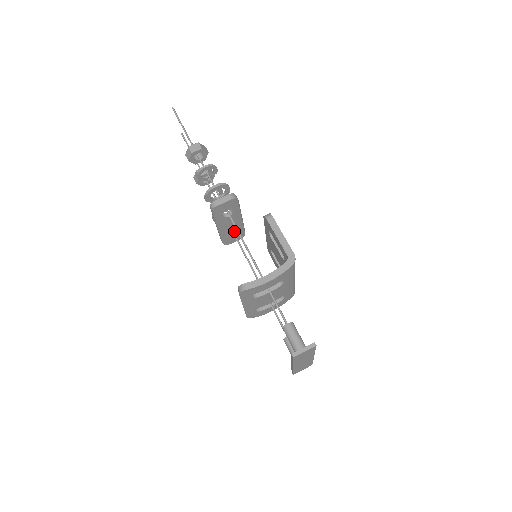
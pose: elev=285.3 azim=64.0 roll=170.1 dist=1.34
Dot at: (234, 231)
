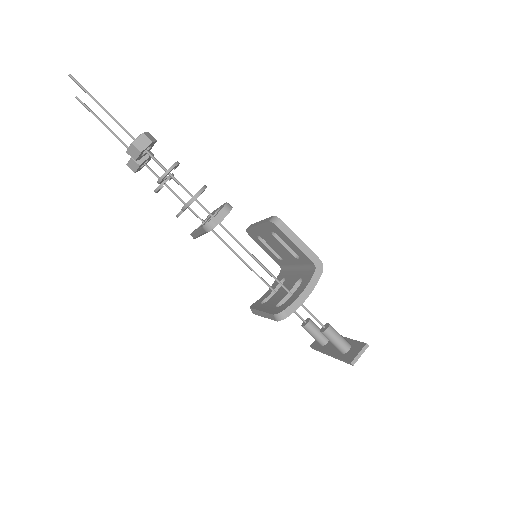
Dot at: occluded
